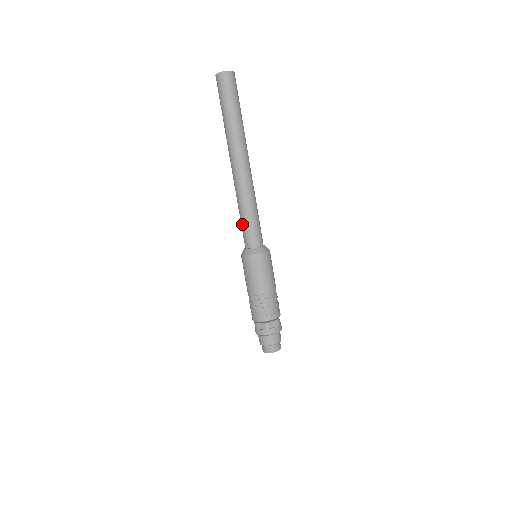
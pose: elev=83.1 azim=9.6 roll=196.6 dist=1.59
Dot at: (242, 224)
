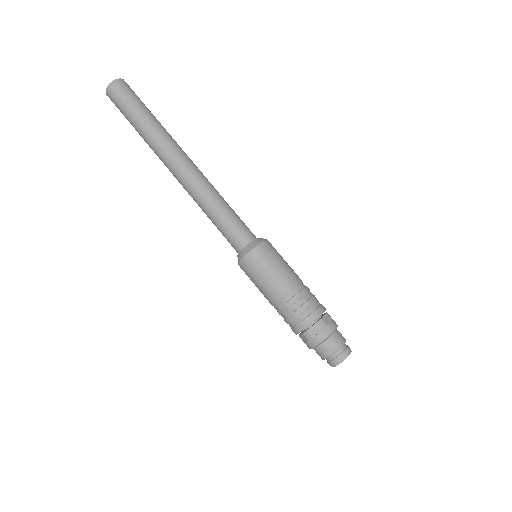
Dot at: (221, 225)
